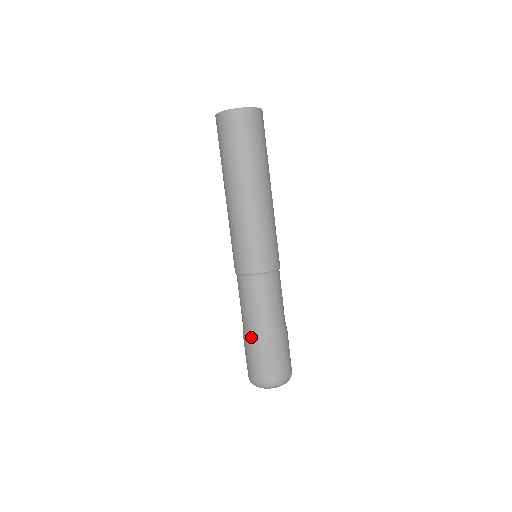
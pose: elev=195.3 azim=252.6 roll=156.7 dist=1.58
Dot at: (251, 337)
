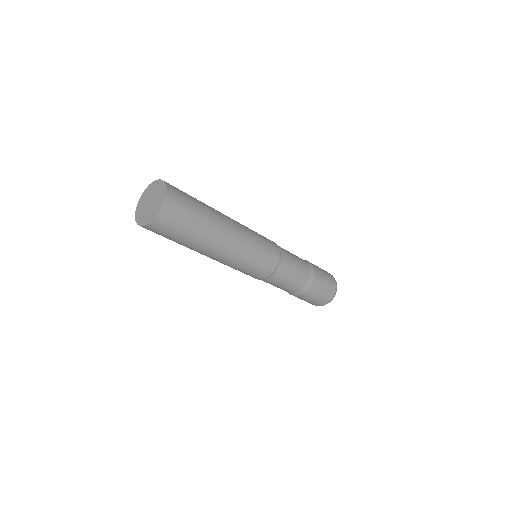
Dot at: occluded
